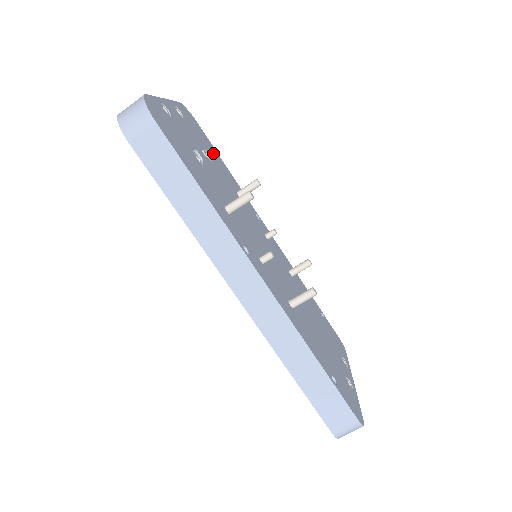
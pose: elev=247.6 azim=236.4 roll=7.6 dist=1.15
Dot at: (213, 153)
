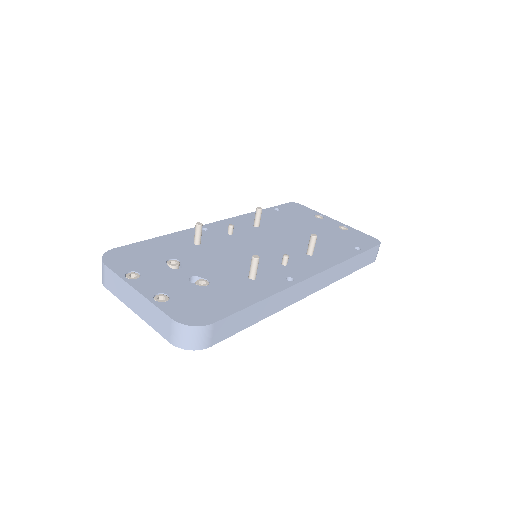
Dot at: (155, 250)
